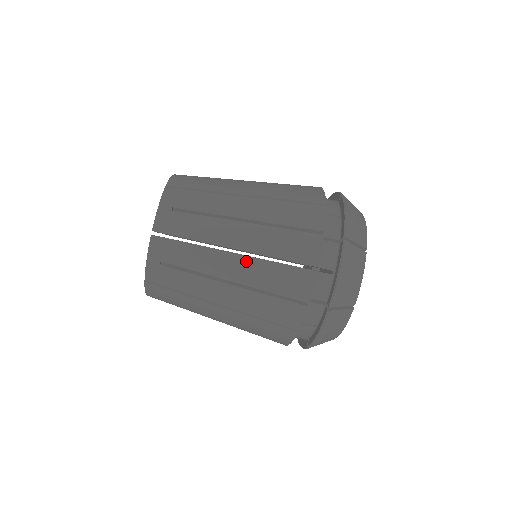
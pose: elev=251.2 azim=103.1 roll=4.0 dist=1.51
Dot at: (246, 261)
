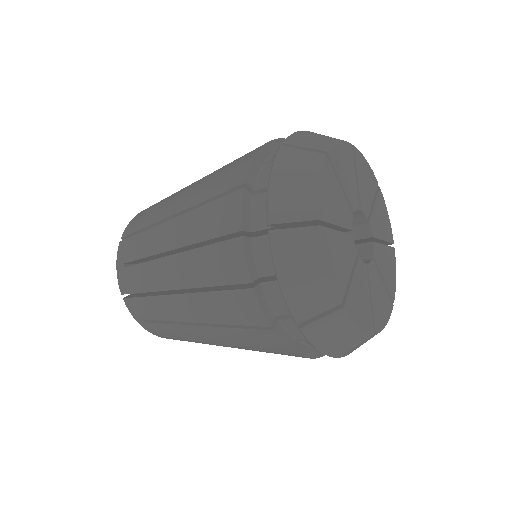
Dot at: (233, 347)
